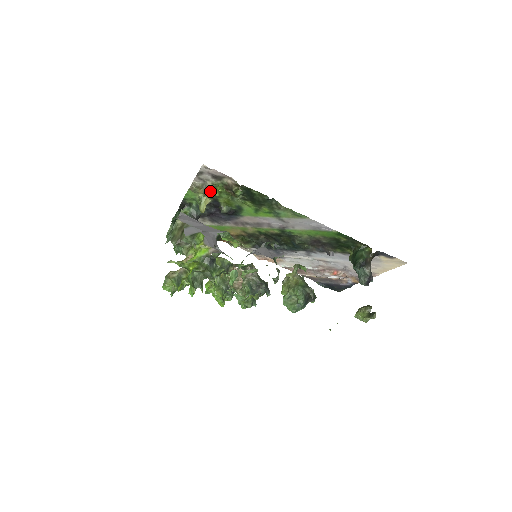
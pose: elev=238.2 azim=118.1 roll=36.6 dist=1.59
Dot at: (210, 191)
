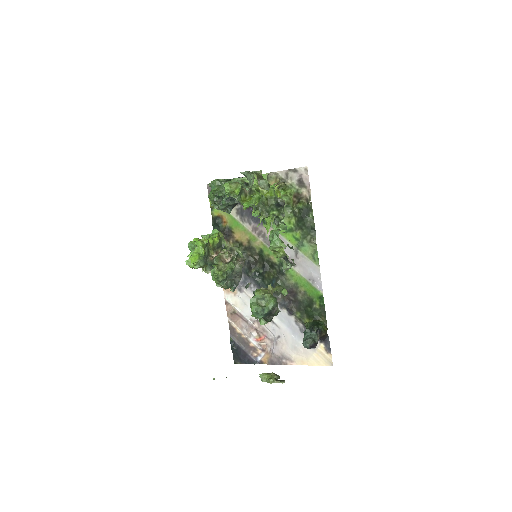
Dot at: (280, 188)
